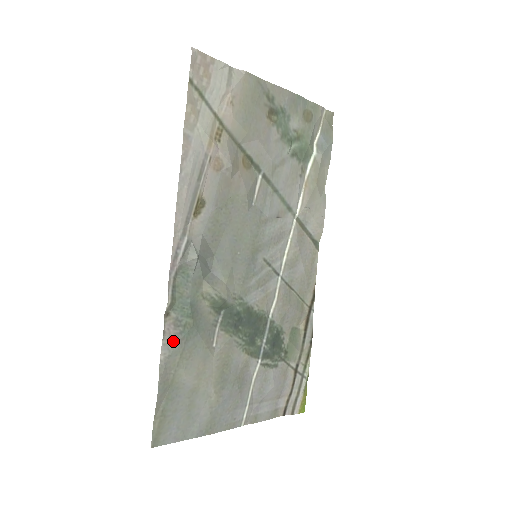
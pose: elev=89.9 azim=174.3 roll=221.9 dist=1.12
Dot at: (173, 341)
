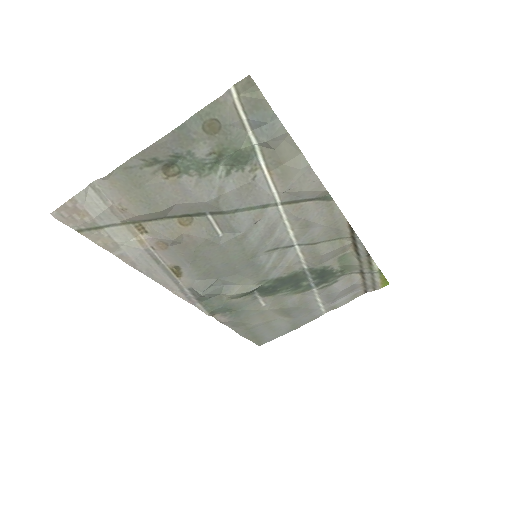
Dot at: (229, 321)
